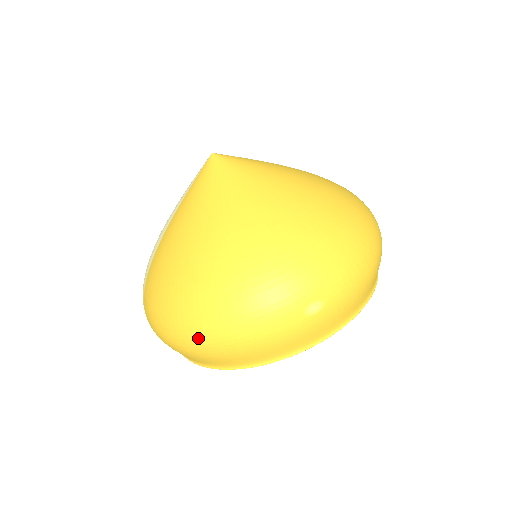
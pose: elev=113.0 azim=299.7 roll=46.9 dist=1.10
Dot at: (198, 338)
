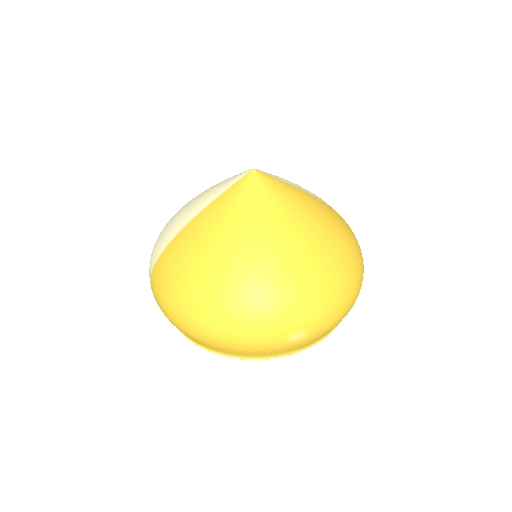
Dot at: (198, 328)
